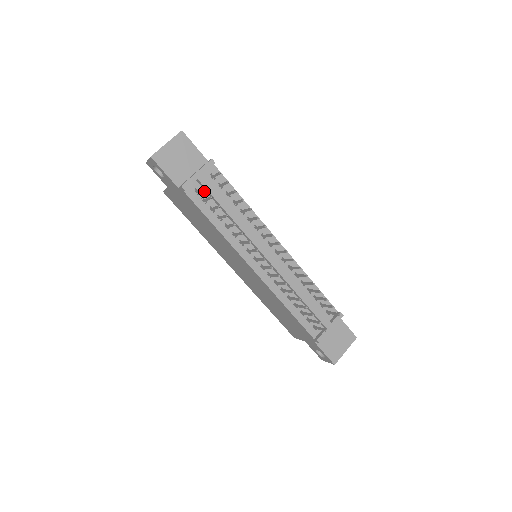
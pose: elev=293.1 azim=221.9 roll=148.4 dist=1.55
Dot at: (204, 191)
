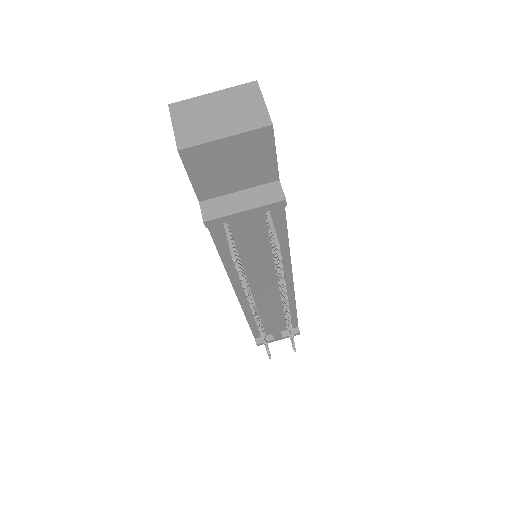
Dot at: (238, 224)
